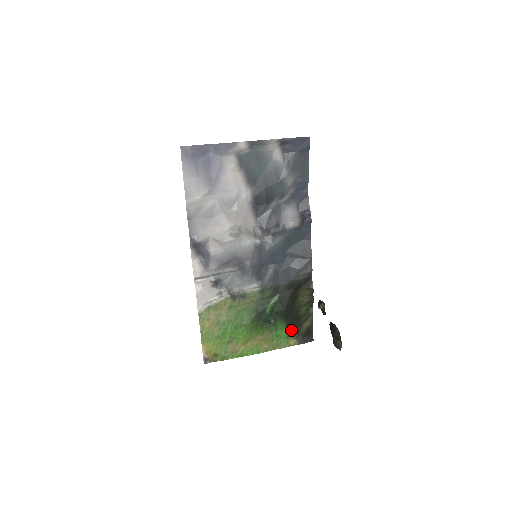
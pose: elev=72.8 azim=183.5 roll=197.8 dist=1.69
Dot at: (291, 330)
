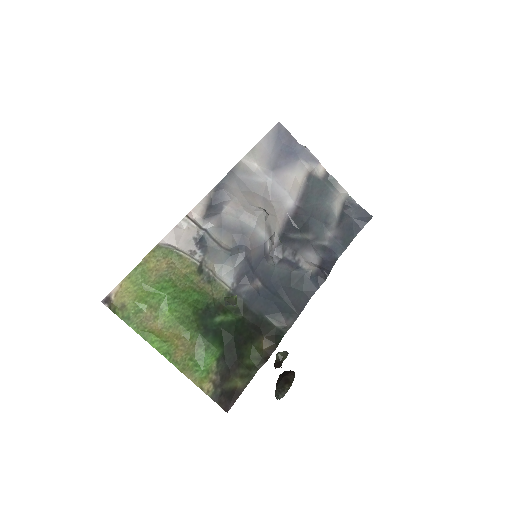
Dot at: (219, 369)
